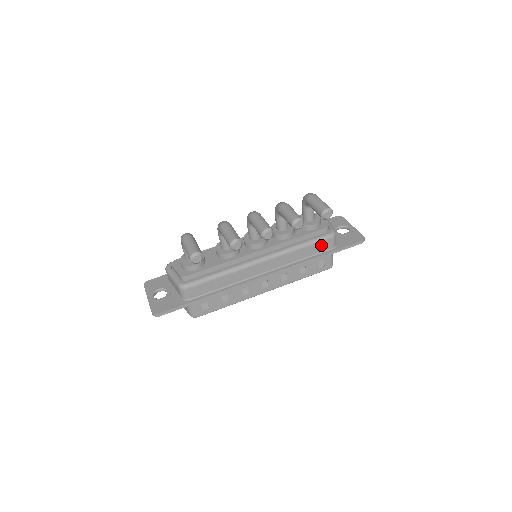
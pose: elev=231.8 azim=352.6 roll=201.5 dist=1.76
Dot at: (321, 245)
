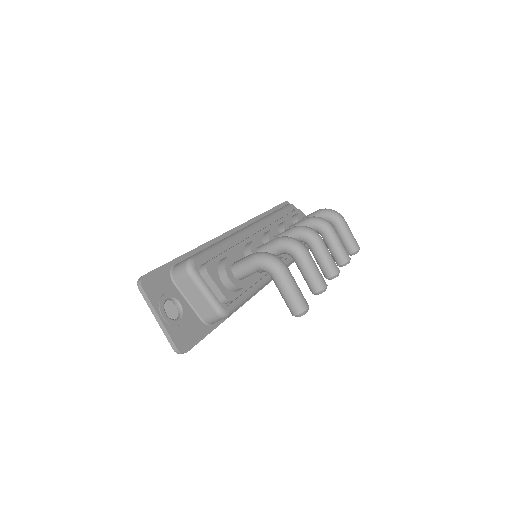
Dot at: occluded
